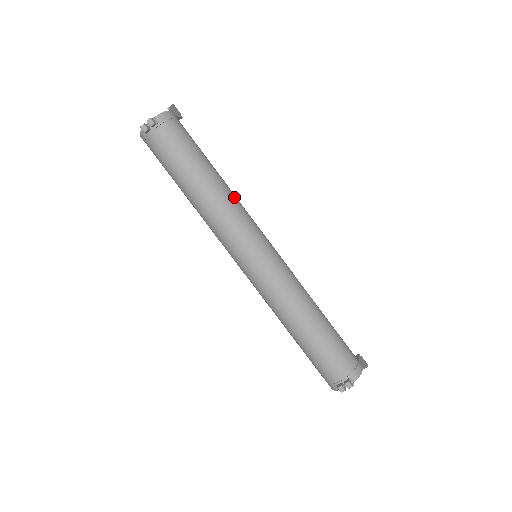
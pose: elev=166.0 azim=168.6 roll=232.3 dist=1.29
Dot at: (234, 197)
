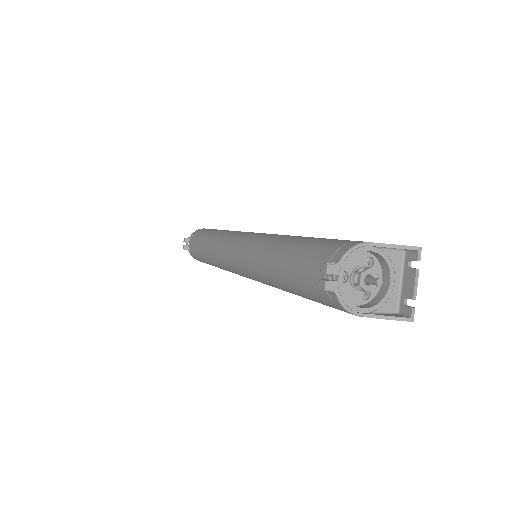
Dot at: occluded
